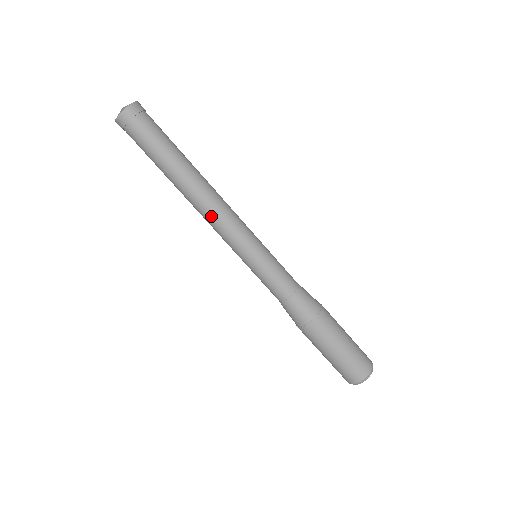
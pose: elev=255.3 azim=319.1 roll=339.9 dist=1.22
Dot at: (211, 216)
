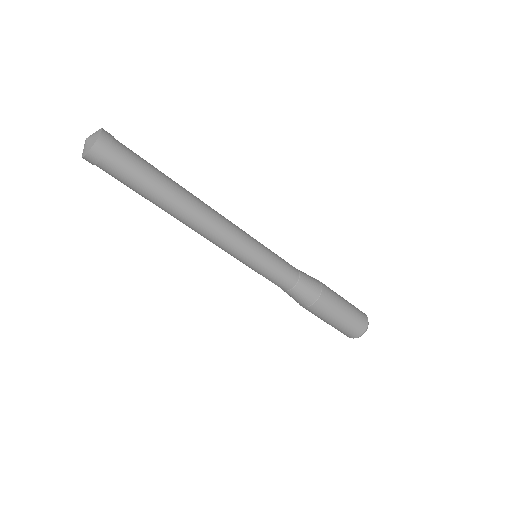
Dot at: (204, 237)
